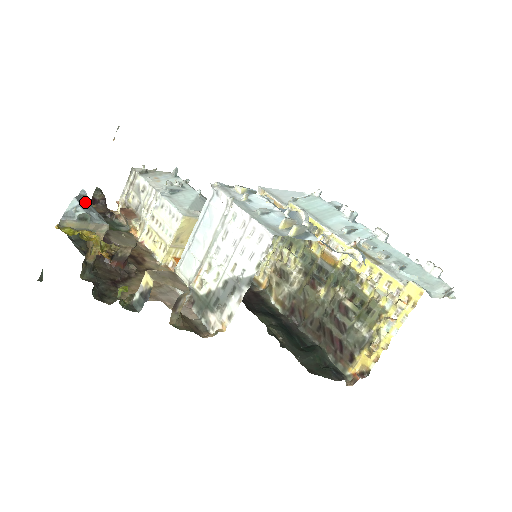
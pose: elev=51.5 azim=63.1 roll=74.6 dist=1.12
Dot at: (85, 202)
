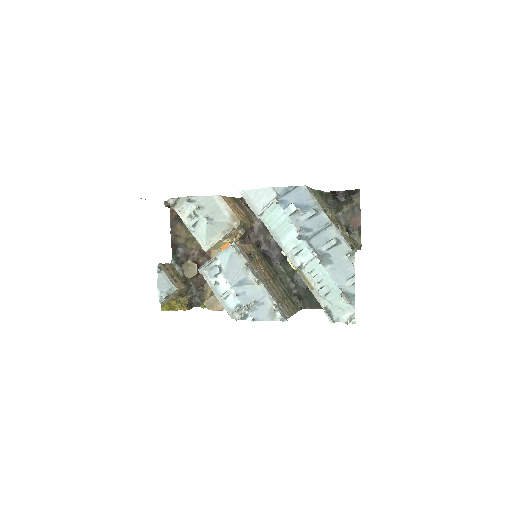
Dot at: (162, 278)
